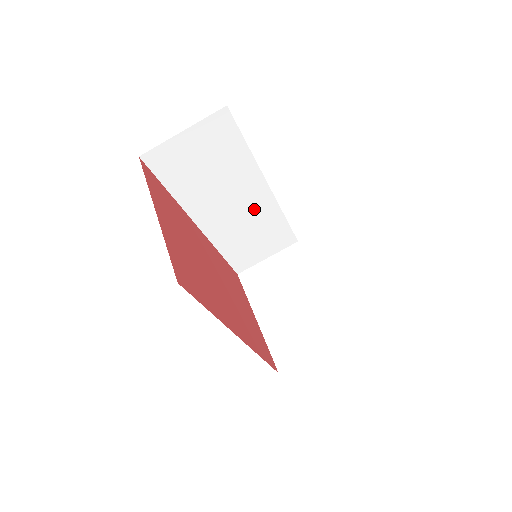
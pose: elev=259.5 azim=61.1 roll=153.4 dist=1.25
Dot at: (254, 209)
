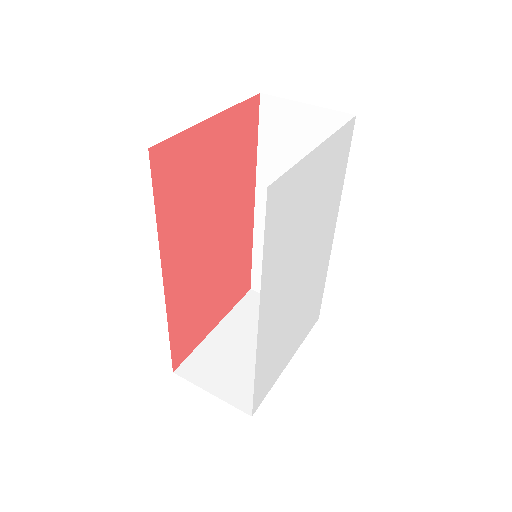
Dot at: occluded
